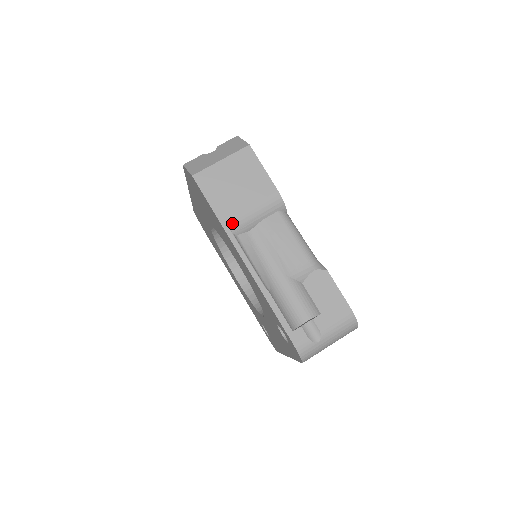
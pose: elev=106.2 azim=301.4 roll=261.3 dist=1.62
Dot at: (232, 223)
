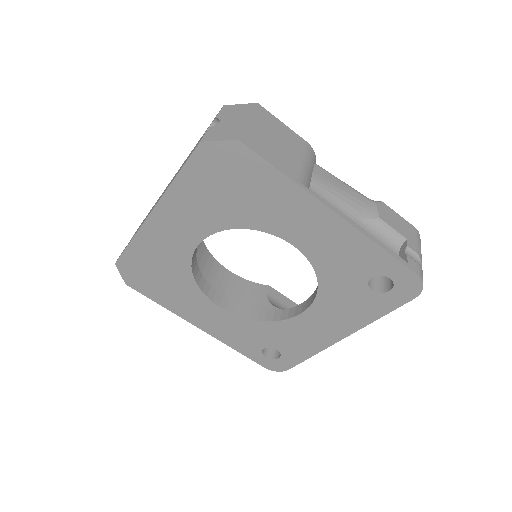
Dot at: (301, 180)
